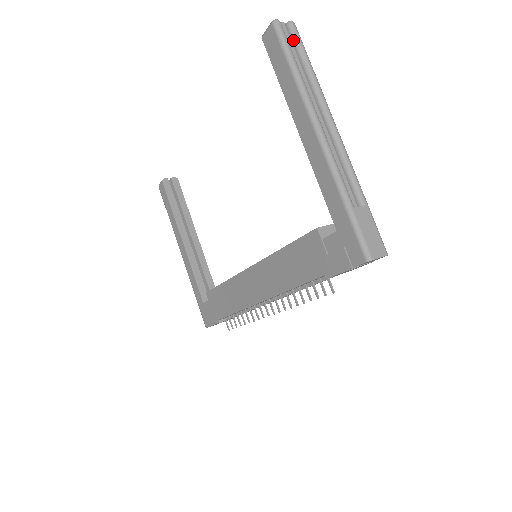
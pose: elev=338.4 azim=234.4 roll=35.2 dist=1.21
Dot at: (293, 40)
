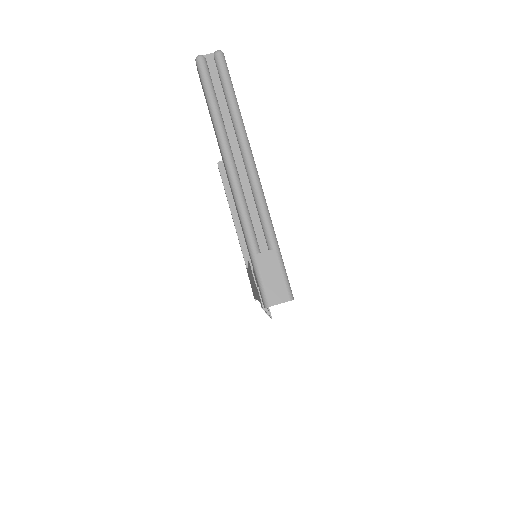
Dot at: (218, 73)
